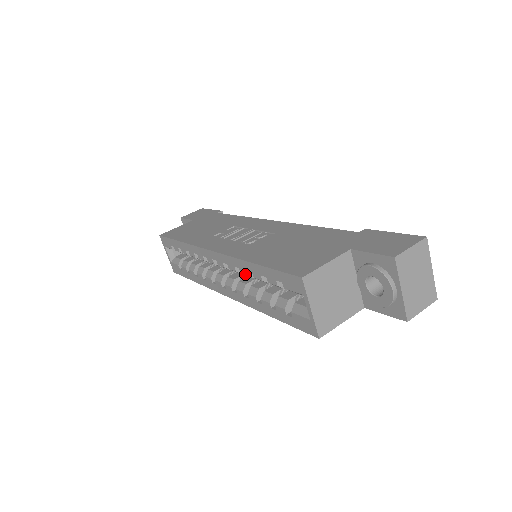
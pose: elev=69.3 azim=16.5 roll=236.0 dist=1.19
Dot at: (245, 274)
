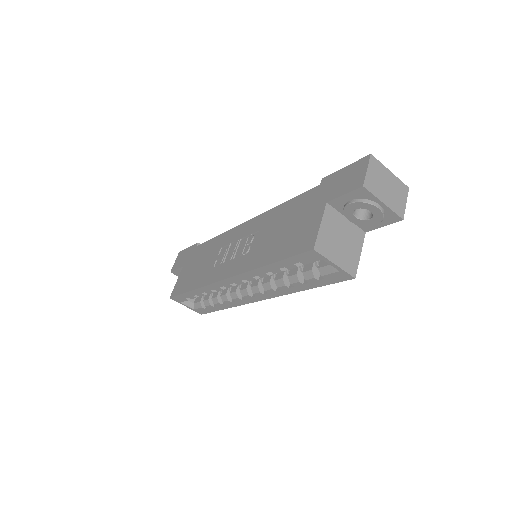
Dot at: (265, 276)
